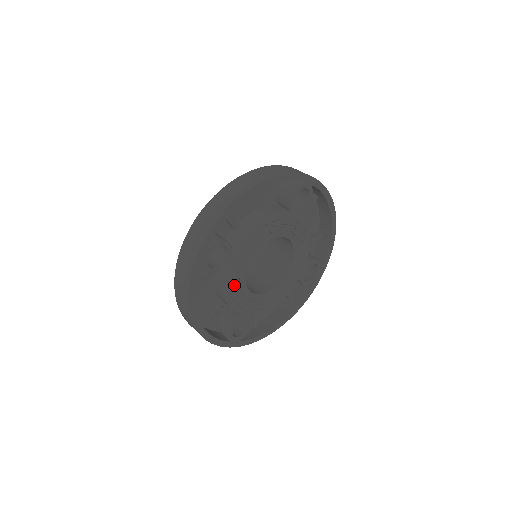
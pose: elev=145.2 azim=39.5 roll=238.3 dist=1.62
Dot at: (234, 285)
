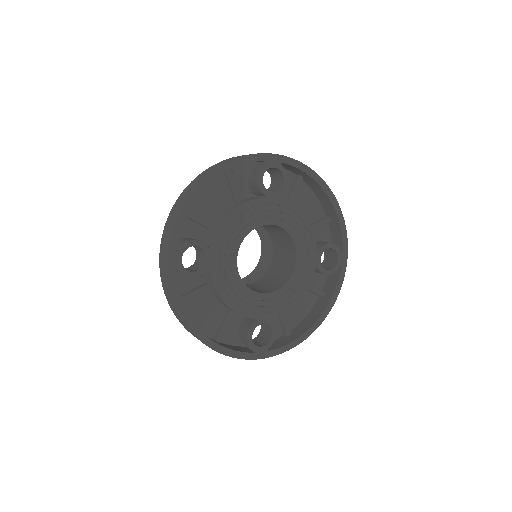
Dot at: (229, 287)
